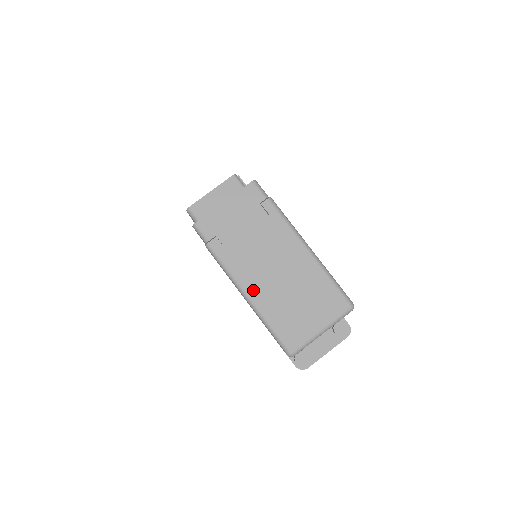
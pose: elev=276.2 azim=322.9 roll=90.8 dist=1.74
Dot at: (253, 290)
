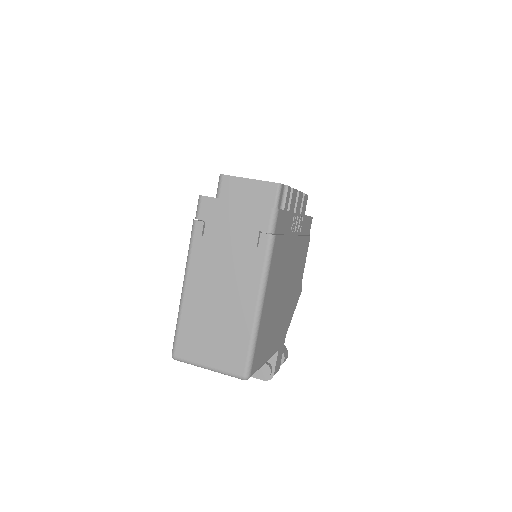
Dot at: (192, 288)
